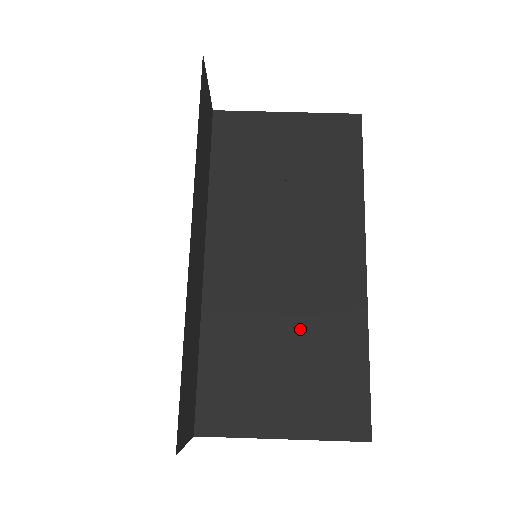
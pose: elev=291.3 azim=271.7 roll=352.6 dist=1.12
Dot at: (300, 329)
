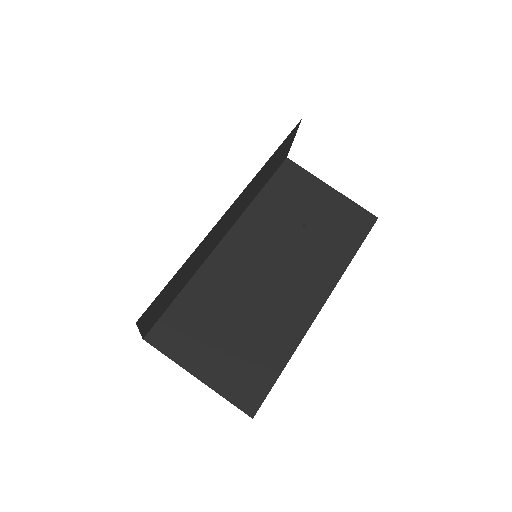
Dot at: (254, 319)
